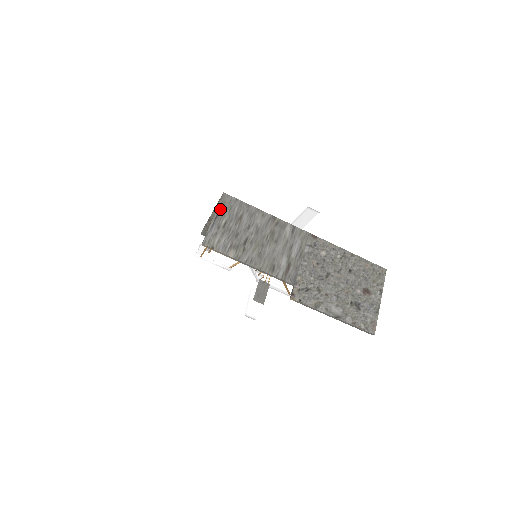
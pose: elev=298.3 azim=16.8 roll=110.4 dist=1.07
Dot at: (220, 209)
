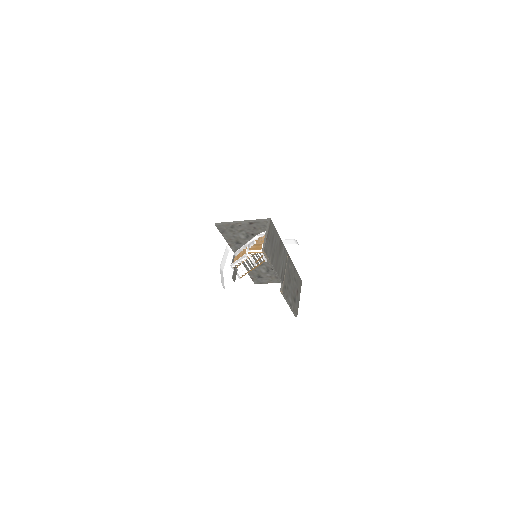
Dot at: (269, 229)
